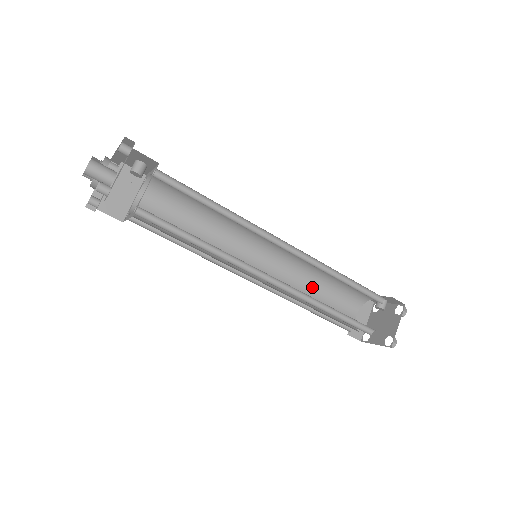
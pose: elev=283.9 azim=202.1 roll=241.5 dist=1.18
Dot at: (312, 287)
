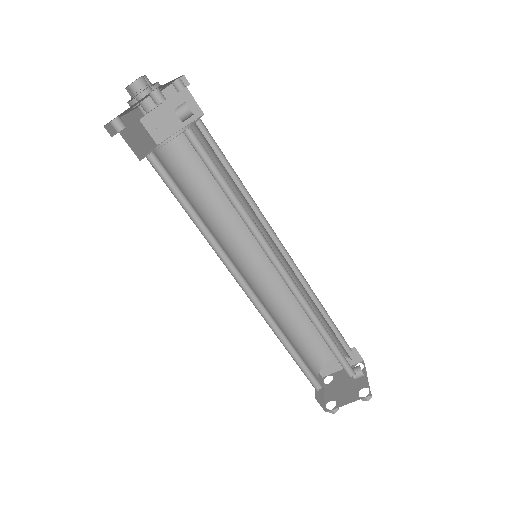
Dot at: occluded
